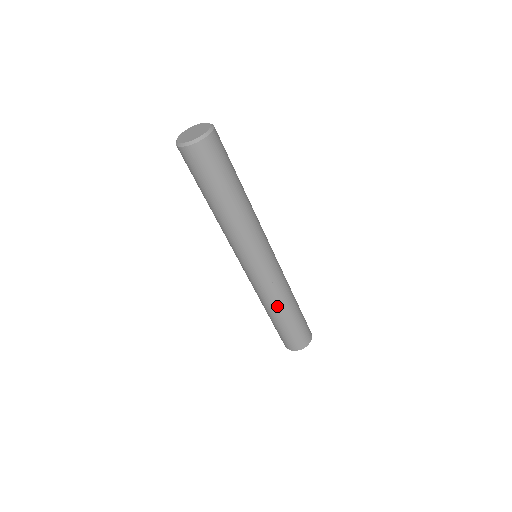
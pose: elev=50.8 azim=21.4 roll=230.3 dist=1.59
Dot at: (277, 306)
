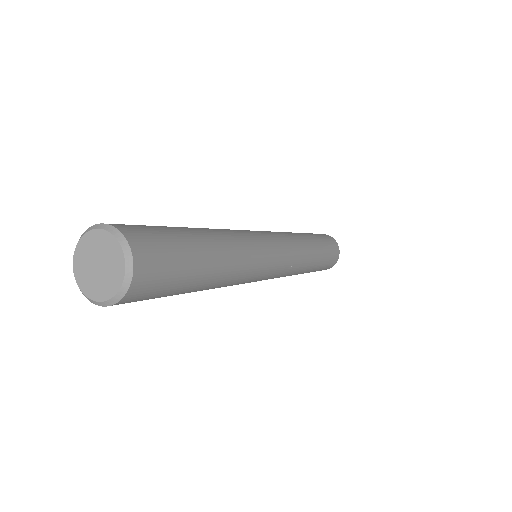
Dot at: occluded
